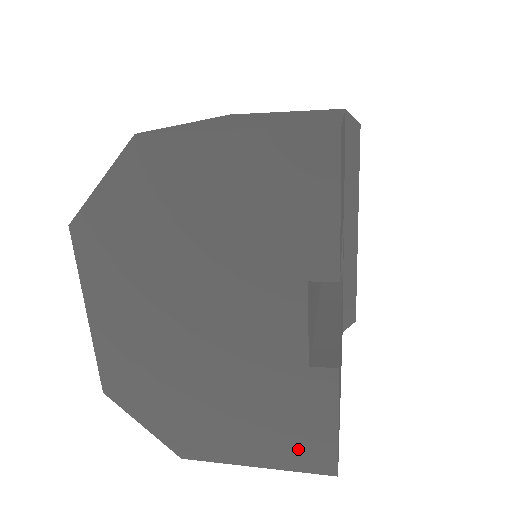
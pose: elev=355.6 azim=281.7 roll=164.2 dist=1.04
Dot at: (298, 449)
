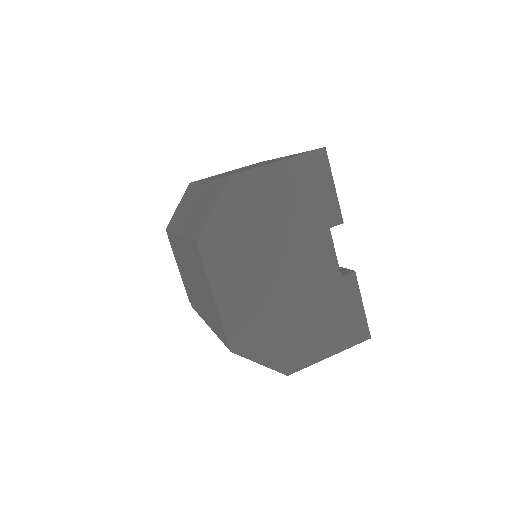
Dot at: (348, 331)
